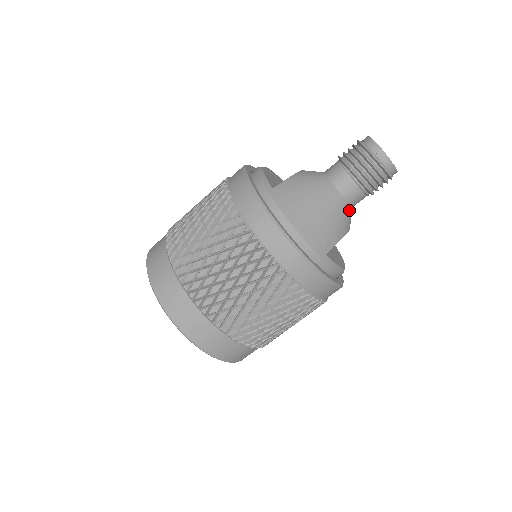
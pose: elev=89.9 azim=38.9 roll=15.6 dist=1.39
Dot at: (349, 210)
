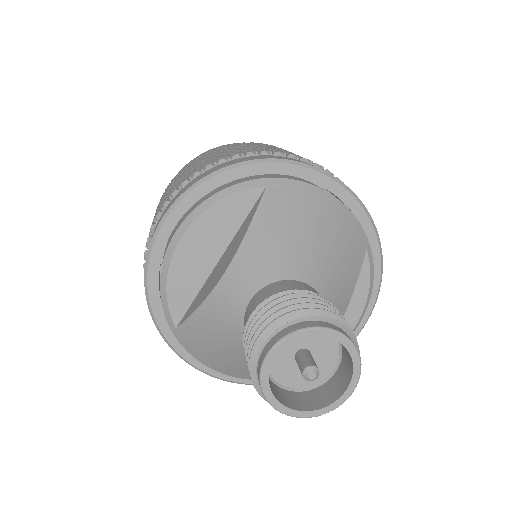
Dot at: occluded
